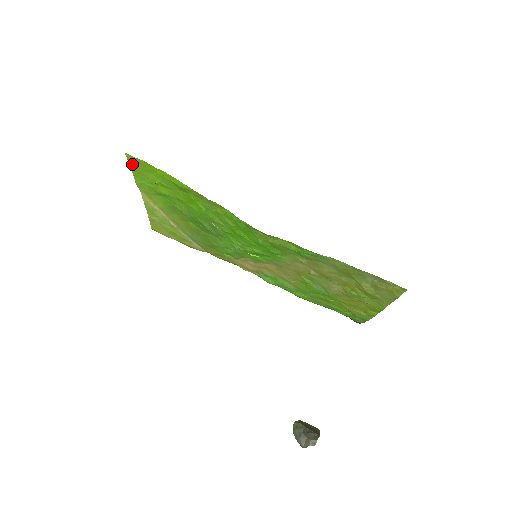
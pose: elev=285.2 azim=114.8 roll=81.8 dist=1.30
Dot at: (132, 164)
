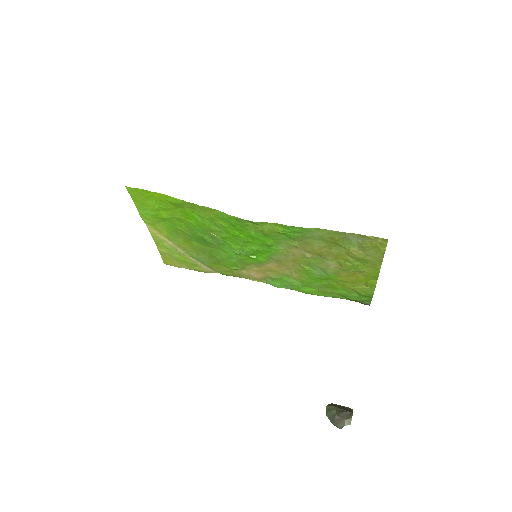
Dot at: (133, 196)
